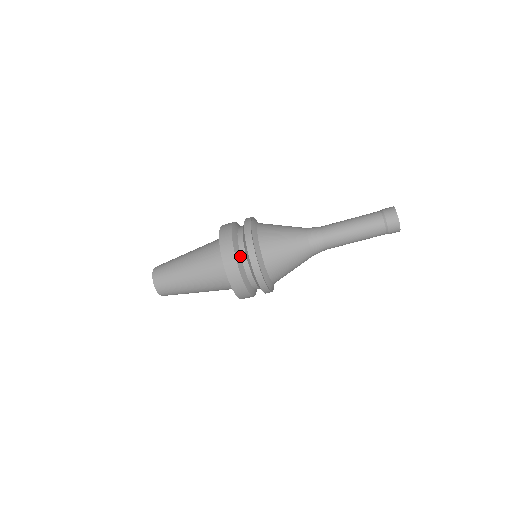
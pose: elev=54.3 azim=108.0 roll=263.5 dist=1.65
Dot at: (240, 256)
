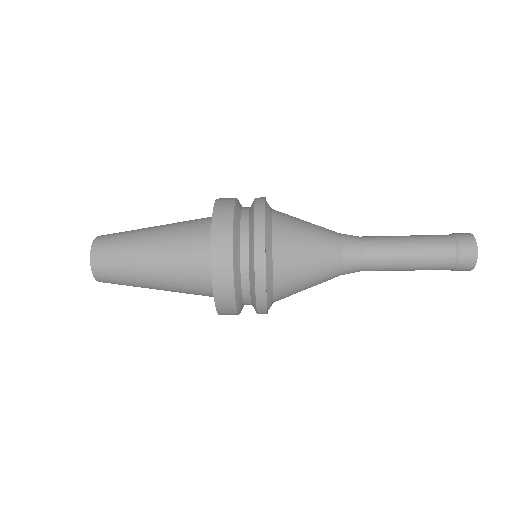
Dot at: (239, 229)
